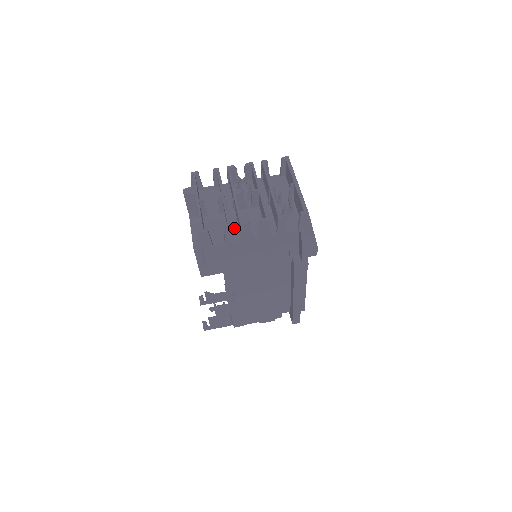
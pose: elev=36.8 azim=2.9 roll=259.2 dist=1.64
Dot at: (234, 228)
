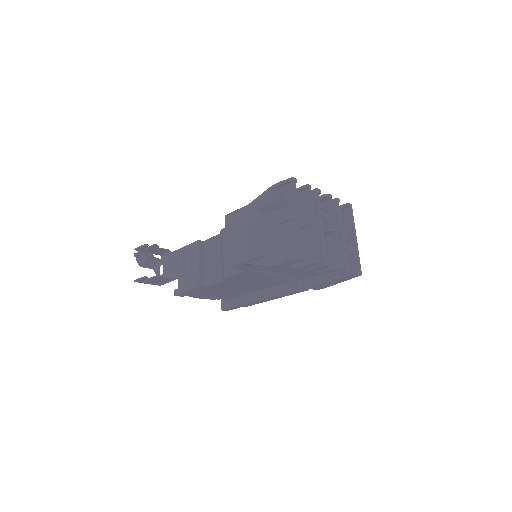
Dot at: occluded
